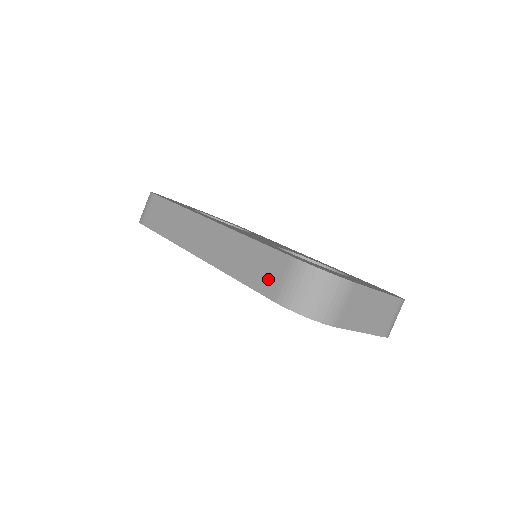
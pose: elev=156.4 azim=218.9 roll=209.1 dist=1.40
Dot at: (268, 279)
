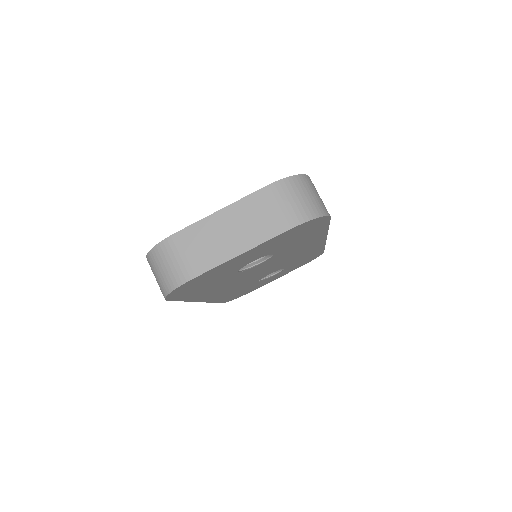
Dot at: occluded
